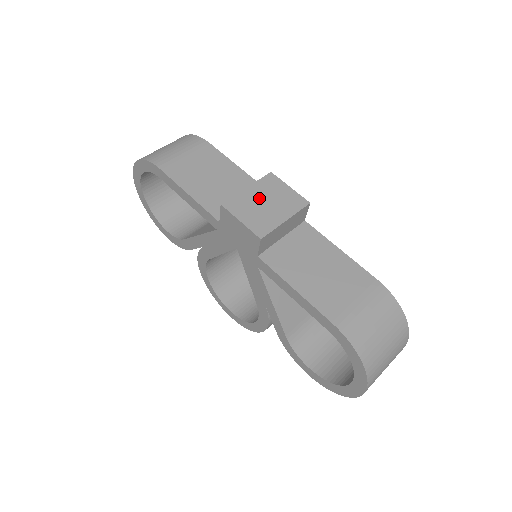
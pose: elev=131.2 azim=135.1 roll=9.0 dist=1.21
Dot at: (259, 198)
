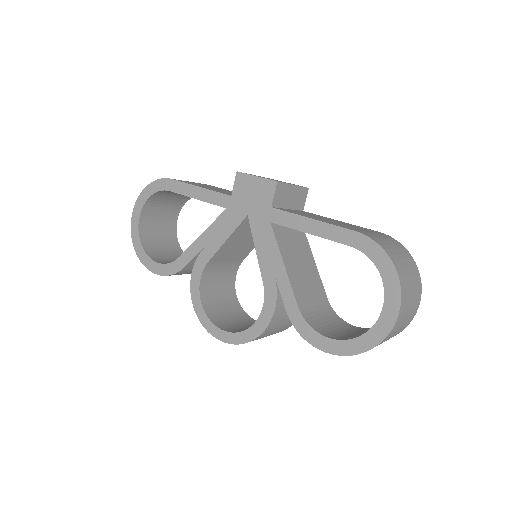
Dot at: occluded
